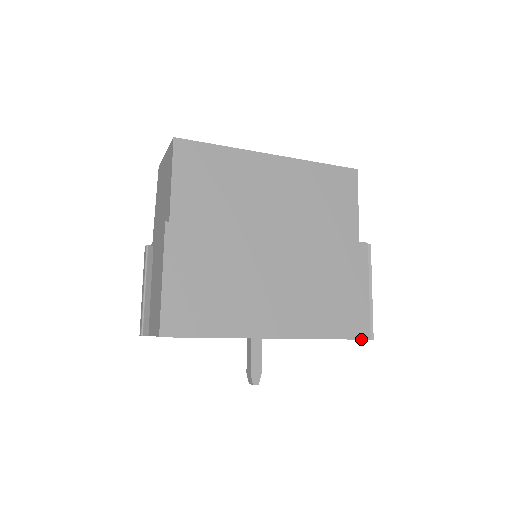
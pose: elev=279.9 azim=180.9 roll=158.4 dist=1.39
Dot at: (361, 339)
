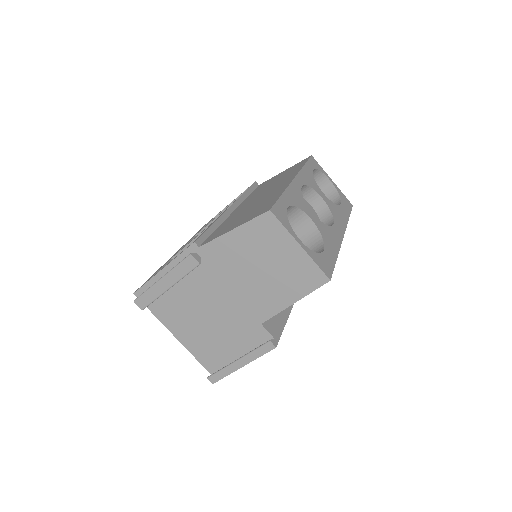
Dot at: occluded
